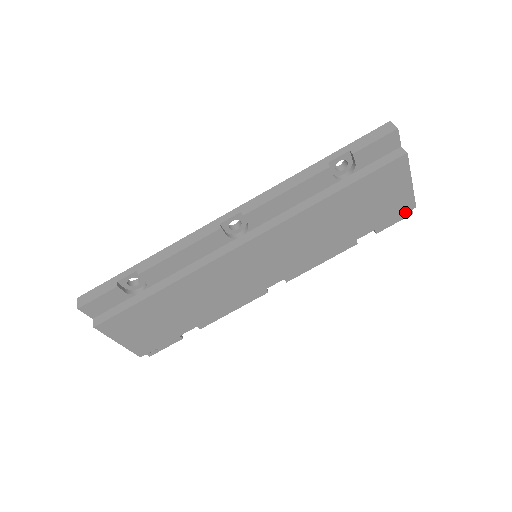
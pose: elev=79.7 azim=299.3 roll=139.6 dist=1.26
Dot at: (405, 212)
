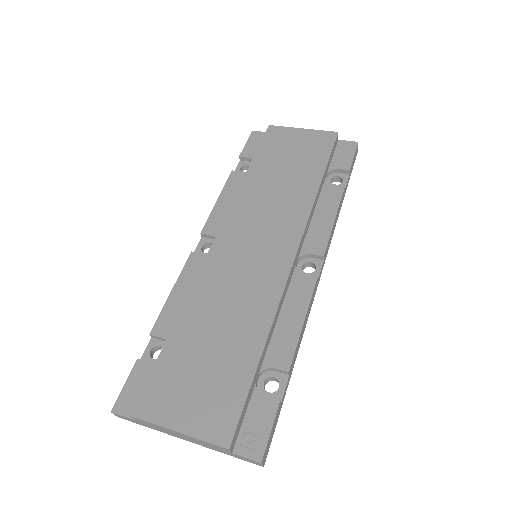
Dot at: (334, 140)
